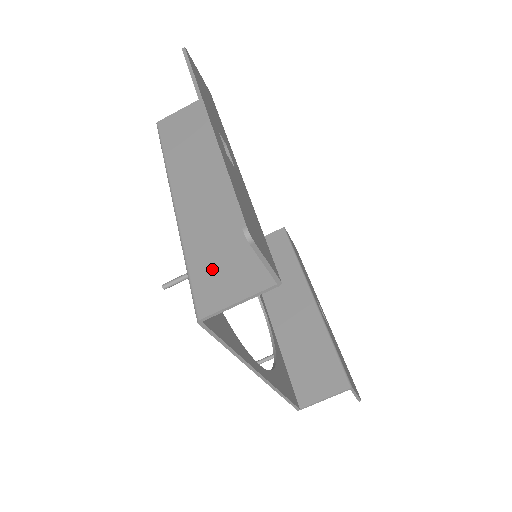
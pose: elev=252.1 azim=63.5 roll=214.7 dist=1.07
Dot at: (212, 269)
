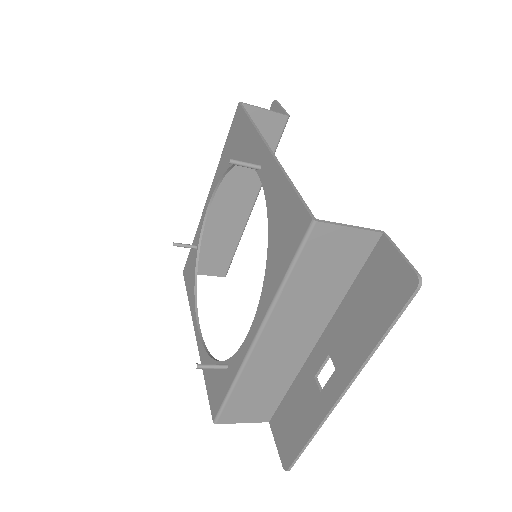
Dot at: (244, 402)
